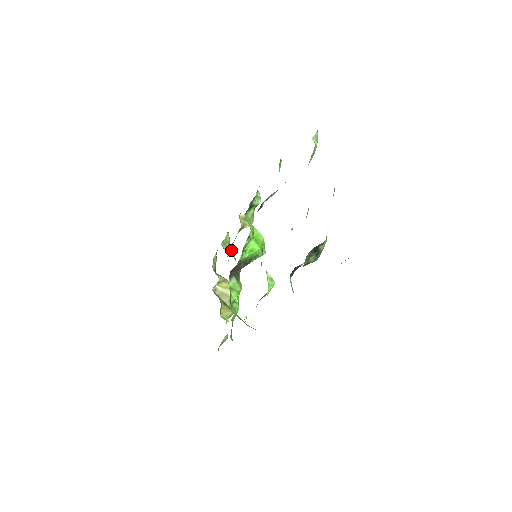
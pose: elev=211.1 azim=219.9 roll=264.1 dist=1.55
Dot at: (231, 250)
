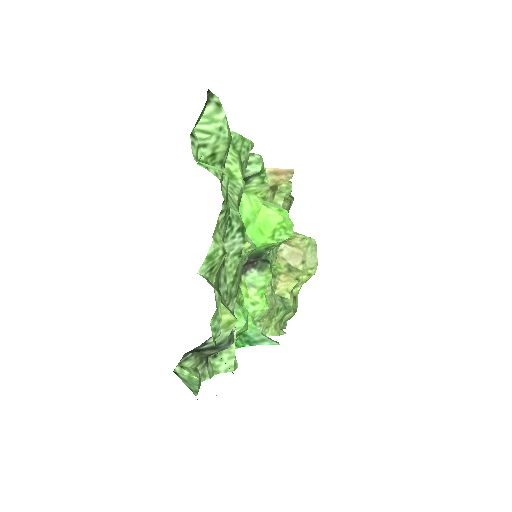
Dot at: occluded
